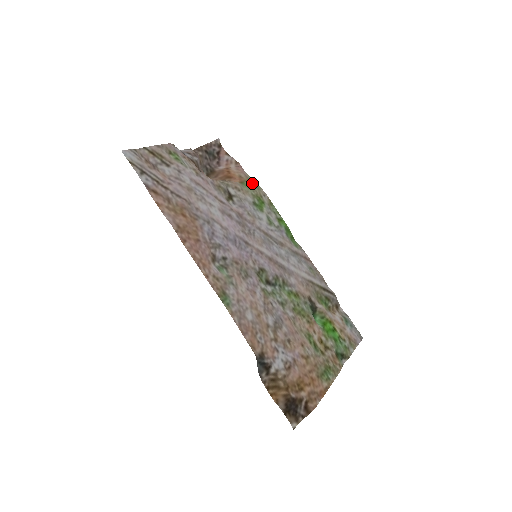
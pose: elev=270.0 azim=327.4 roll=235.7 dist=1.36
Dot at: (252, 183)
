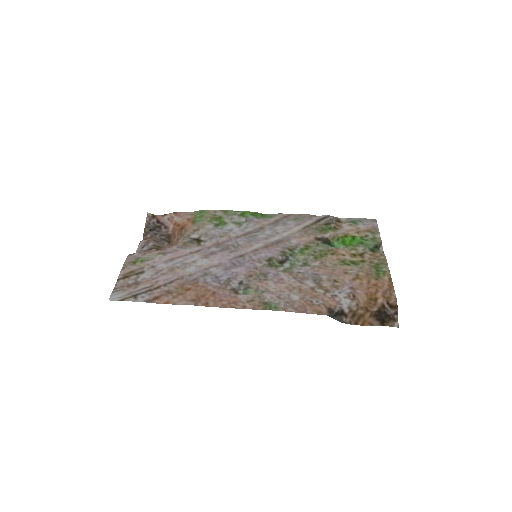
Dot at: (199, 214)
